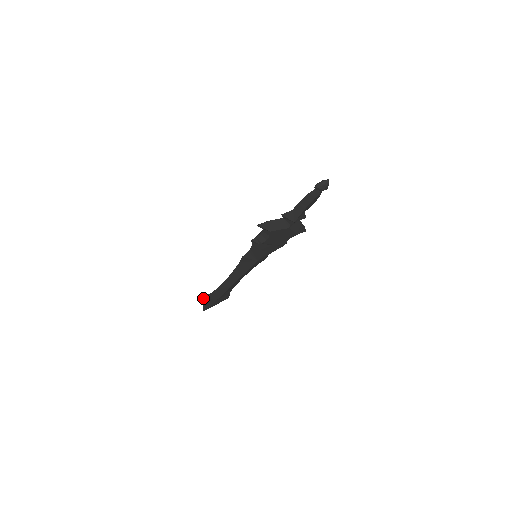
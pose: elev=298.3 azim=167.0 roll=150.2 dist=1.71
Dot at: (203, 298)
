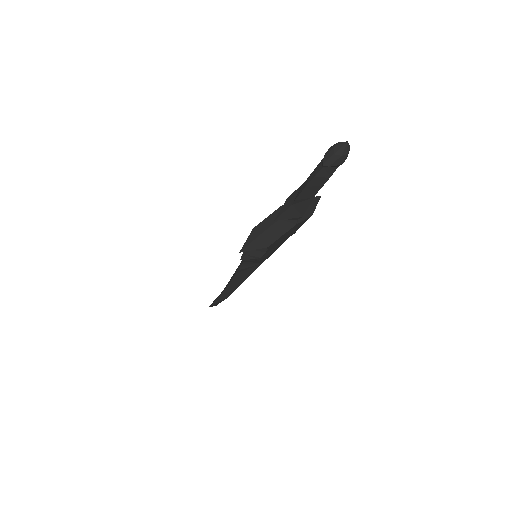
Dot at: occluded
